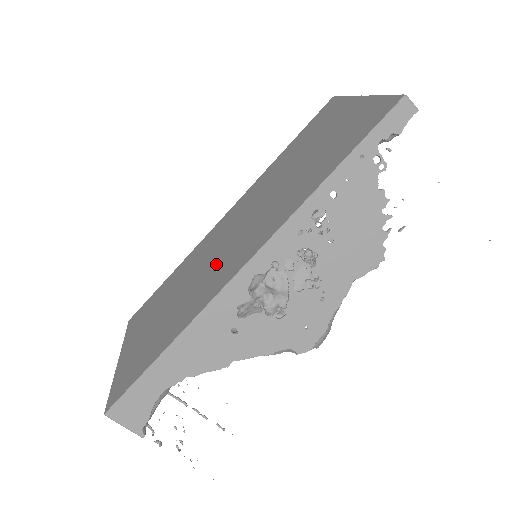
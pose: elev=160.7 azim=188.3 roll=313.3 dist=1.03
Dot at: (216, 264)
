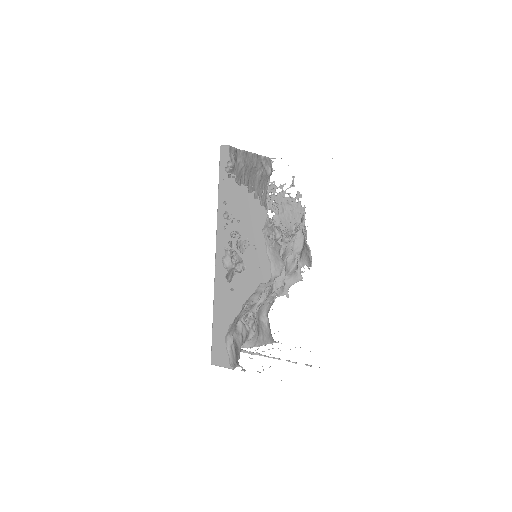
Dot at: occluded
